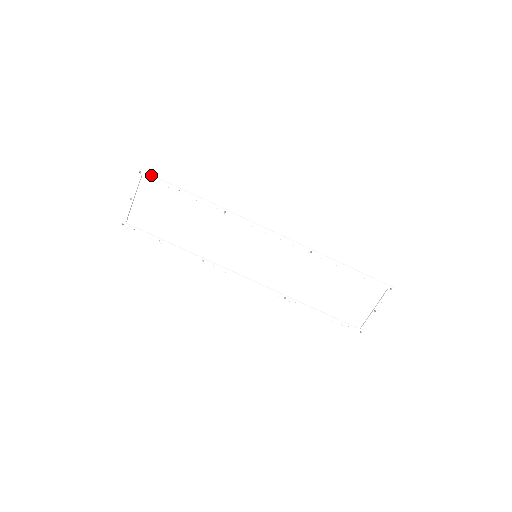
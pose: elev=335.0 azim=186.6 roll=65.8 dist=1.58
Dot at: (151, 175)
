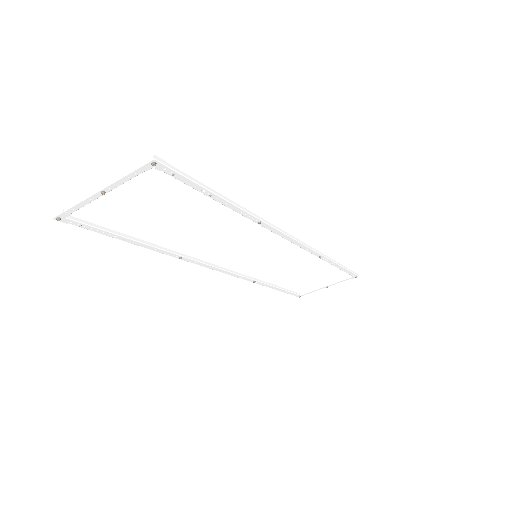
Dot at: (174, 170)
